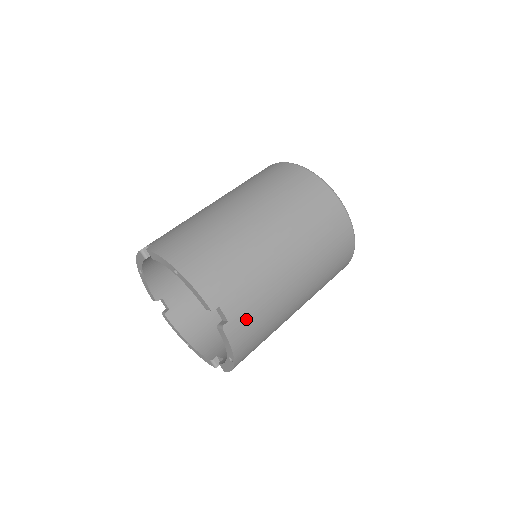
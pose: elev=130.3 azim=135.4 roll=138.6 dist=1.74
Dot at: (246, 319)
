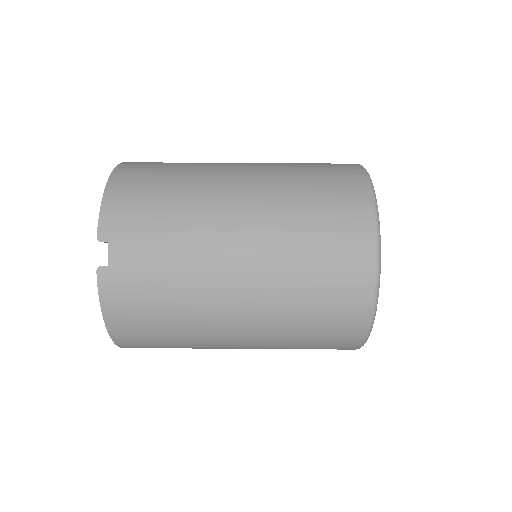
Dot at: (134, 282)
